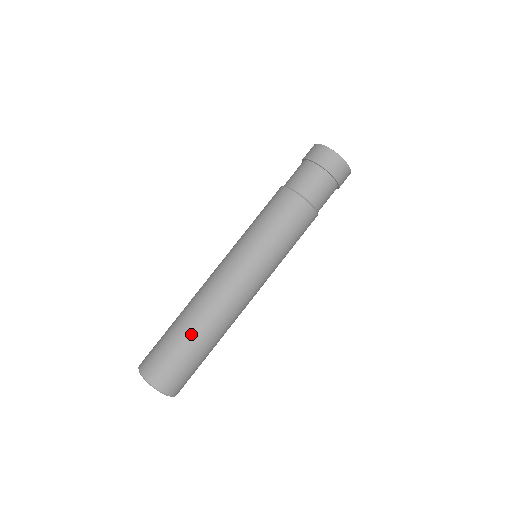
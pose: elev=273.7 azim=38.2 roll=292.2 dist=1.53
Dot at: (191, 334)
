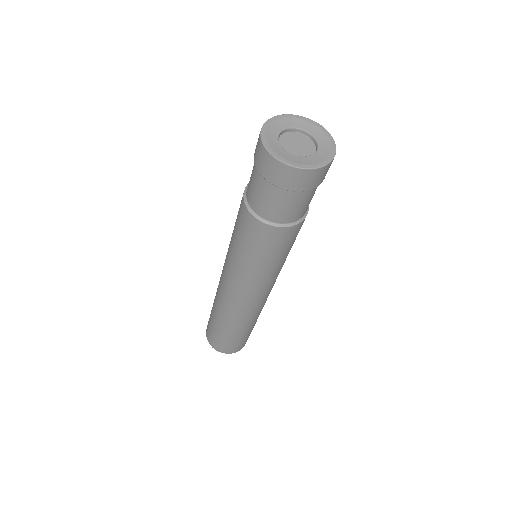
Dot at: (222, 326)
